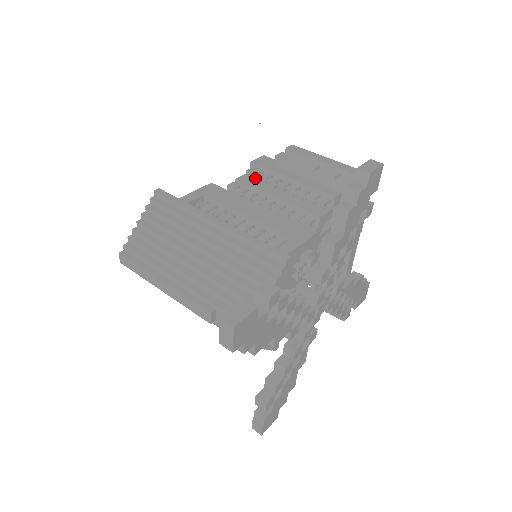
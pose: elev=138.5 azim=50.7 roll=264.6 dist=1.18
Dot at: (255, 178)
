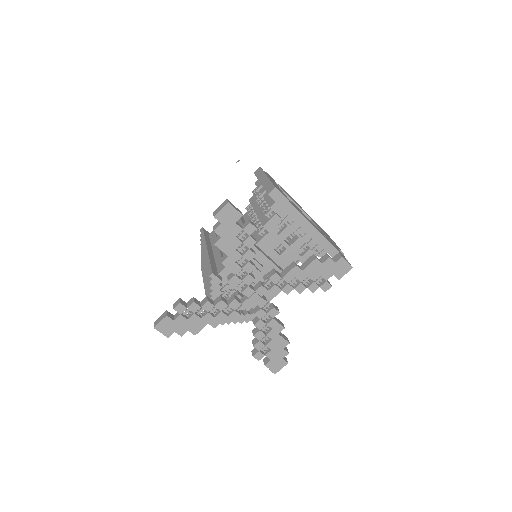
Dot at: occluded
